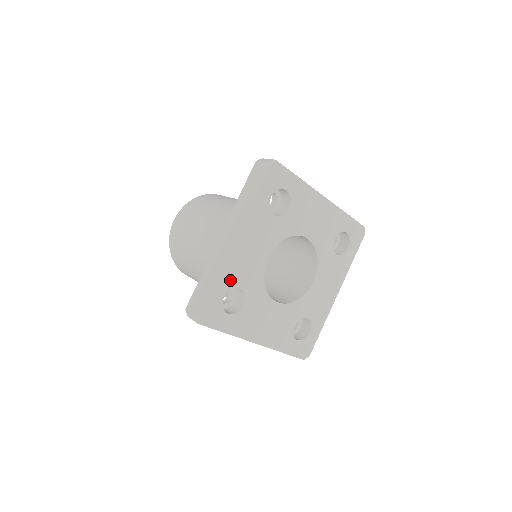
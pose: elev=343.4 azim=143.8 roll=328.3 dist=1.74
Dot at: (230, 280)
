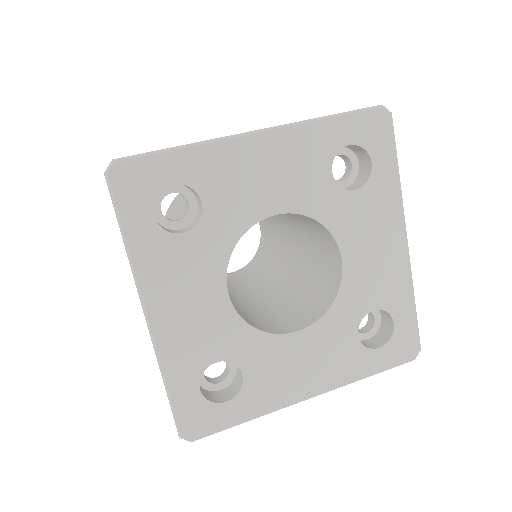
Dot at: (202, 174)
